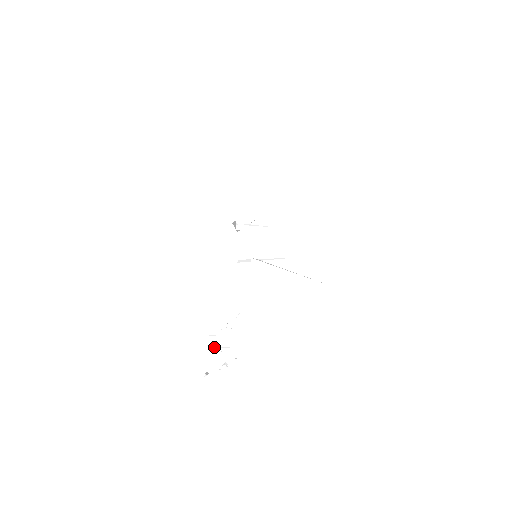
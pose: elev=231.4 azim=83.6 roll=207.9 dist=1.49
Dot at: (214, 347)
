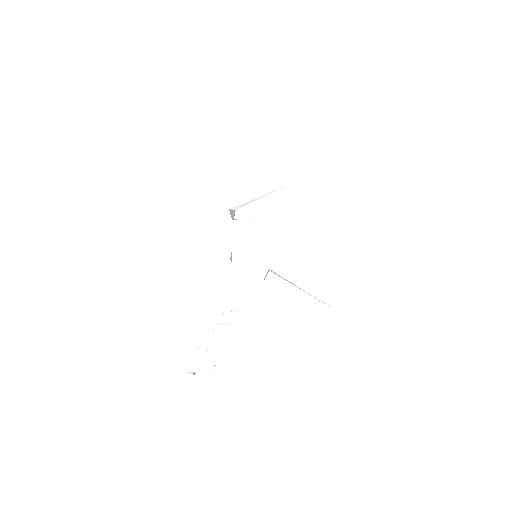
Dot at: occluded
